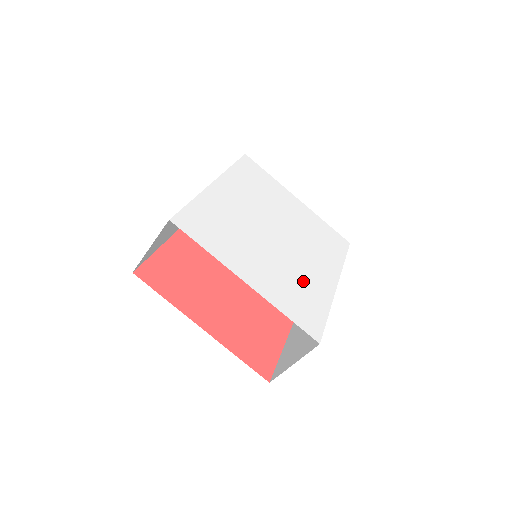
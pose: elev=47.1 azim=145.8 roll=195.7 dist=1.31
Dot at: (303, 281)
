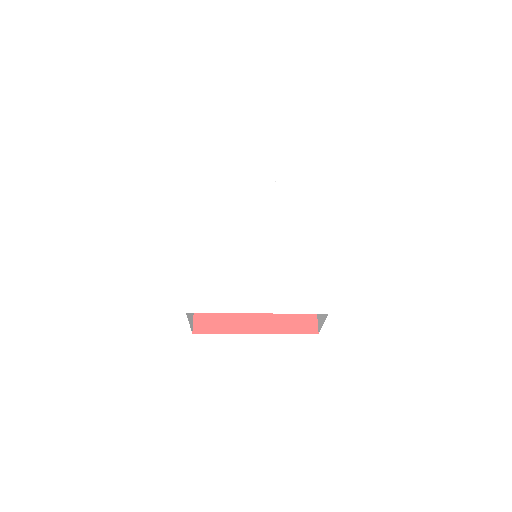
Dot at: (295, 268)
